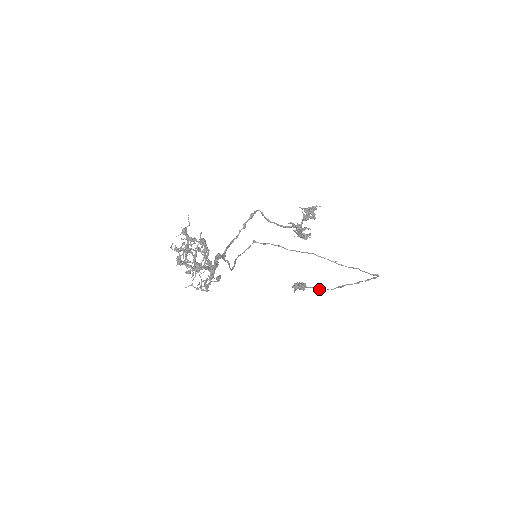
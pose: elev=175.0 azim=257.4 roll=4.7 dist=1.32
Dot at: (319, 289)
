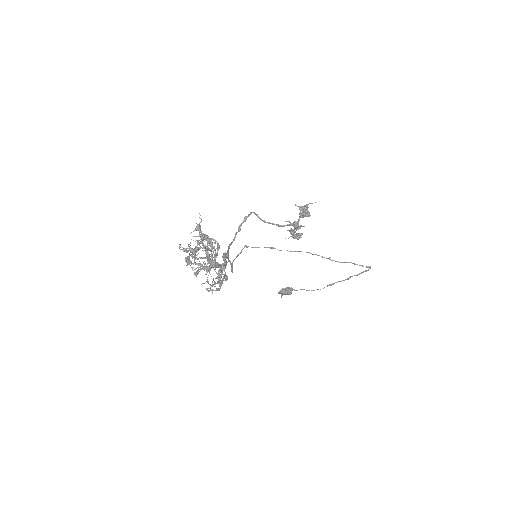
Dot at: (309, 290)
